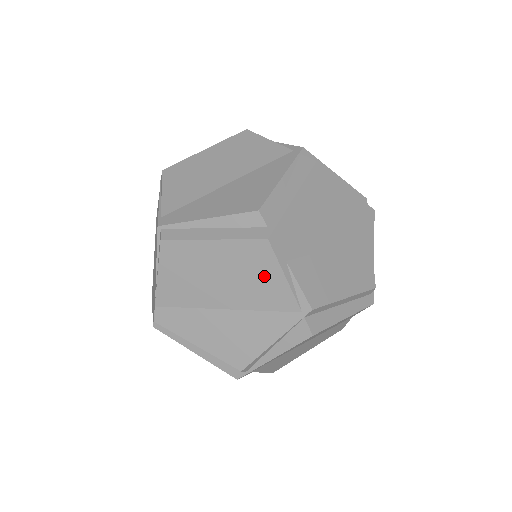
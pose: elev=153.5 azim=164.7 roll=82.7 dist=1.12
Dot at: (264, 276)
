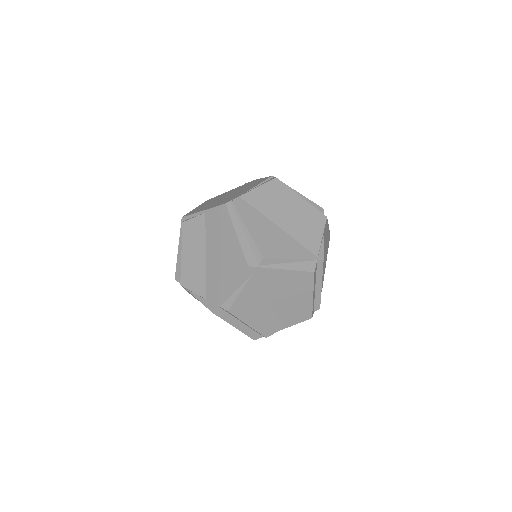
Dot at: (313, 228)
